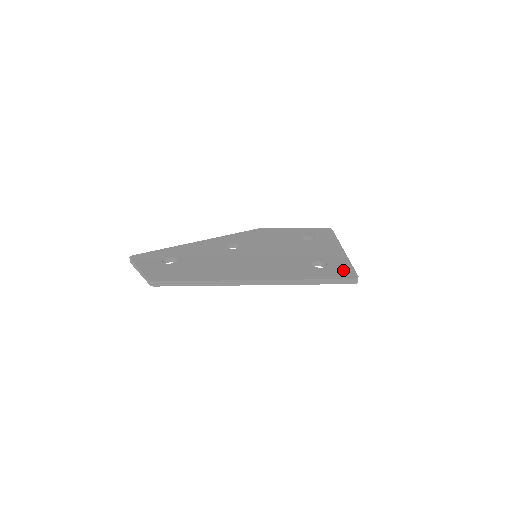
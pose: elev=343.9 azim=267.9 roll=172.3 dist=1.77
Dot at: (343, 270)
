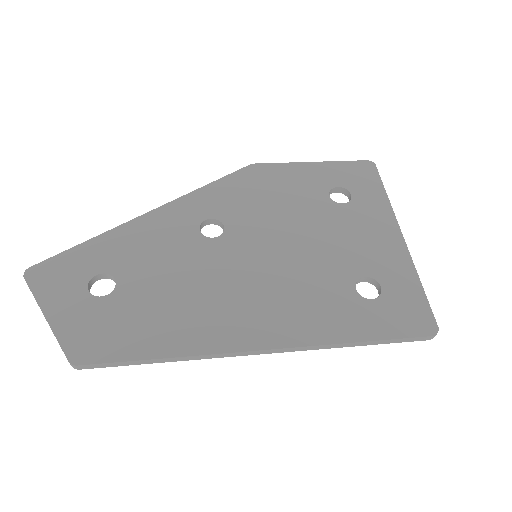
Dot at: (411, 307)
